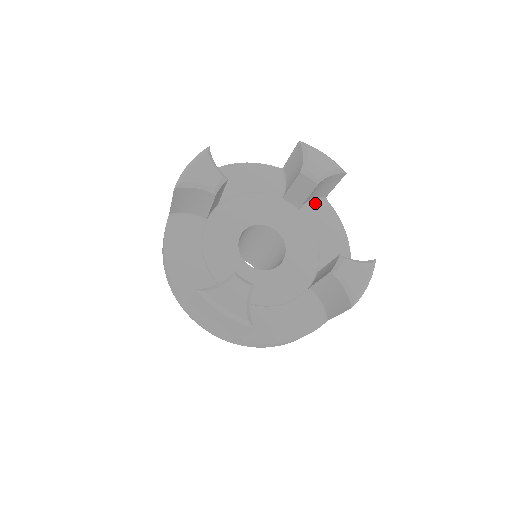
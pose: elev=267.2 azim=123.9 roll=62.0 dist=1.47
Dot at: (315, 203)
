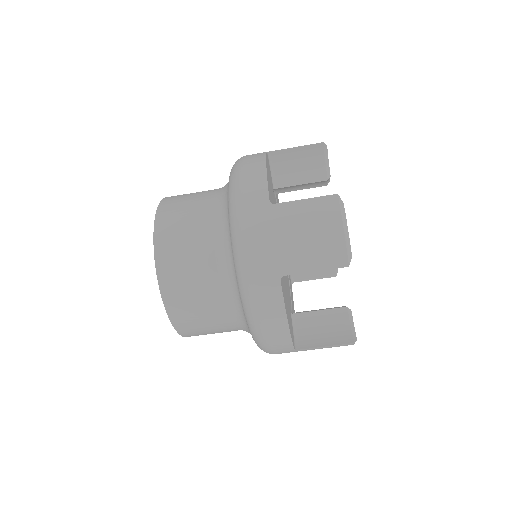
Dot at: (290, 277)
